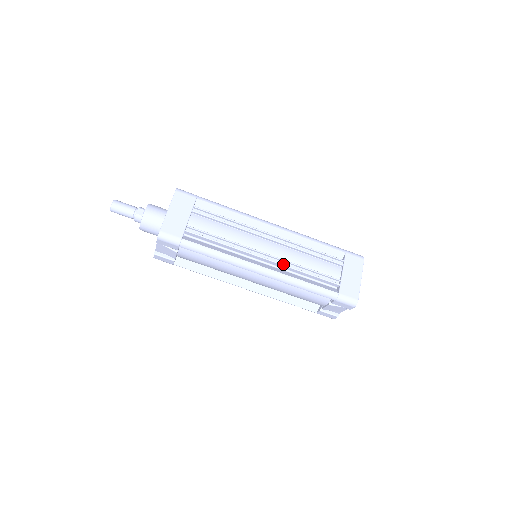
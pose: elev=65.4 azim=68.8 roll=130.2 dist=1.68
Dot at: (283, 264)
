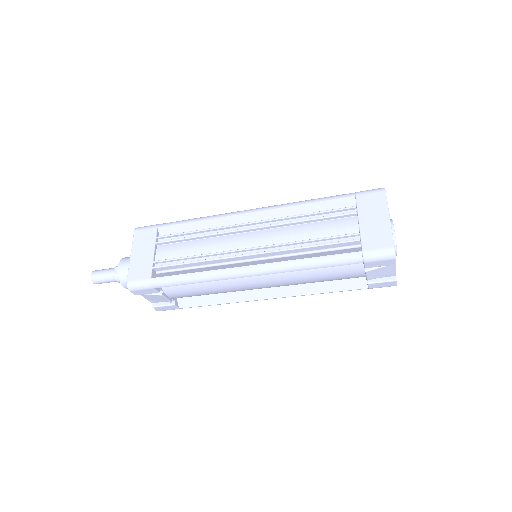
Dot at: (274, 250)
